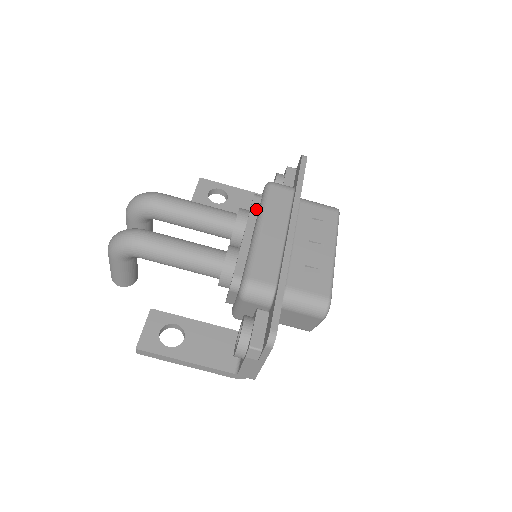
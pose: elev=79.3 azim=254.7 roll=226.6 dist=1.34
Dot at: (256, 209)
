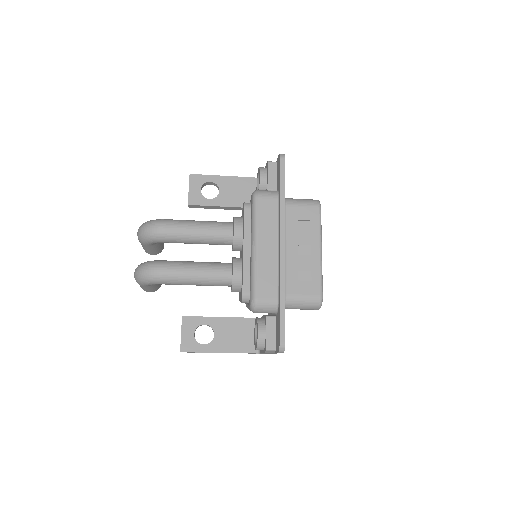
Dot at: (249, 221)
